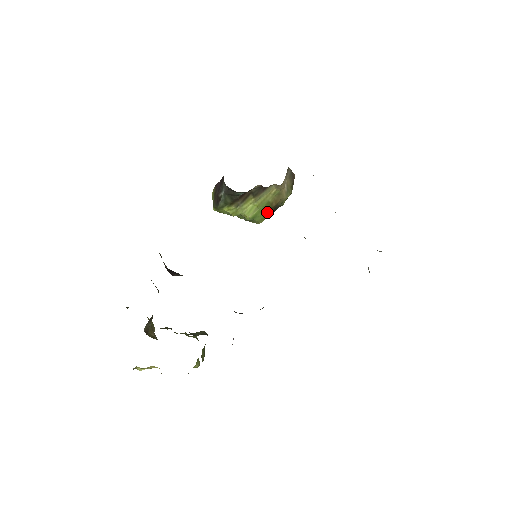
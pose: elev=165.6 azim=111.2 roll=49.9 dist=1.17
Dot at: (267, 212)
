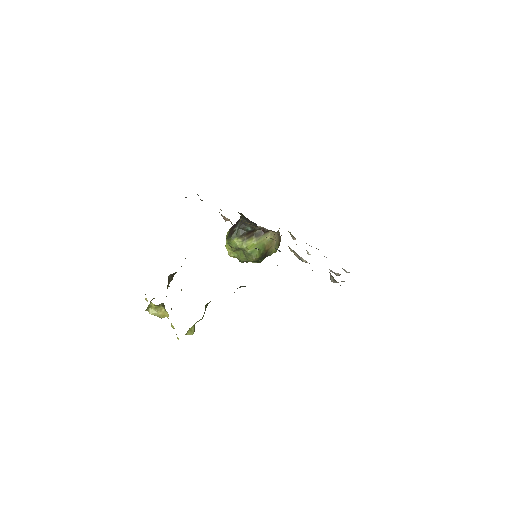
Dot at: (261, 252)
